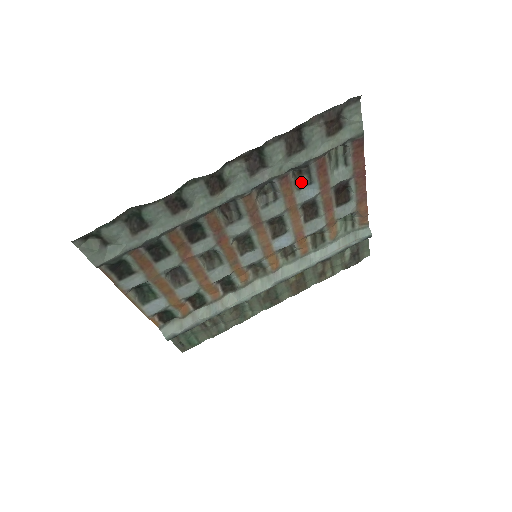
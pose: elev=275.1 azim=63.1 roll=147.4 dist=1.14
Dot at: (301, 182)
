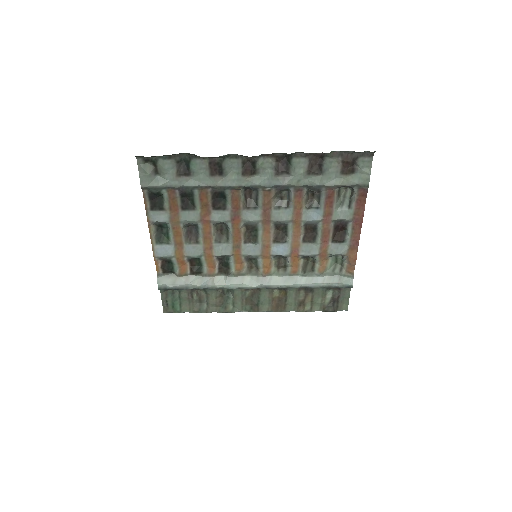
Dot at: (311, 203)
